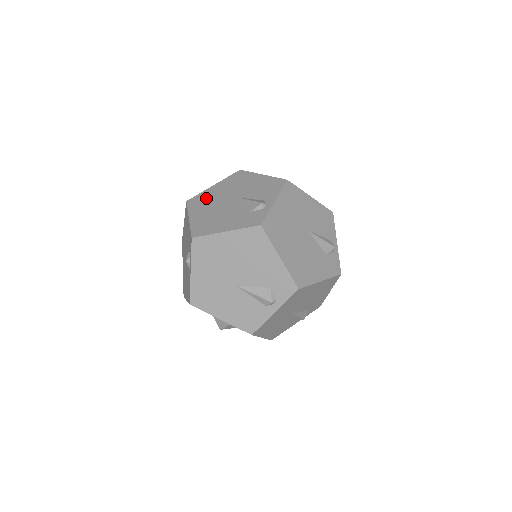
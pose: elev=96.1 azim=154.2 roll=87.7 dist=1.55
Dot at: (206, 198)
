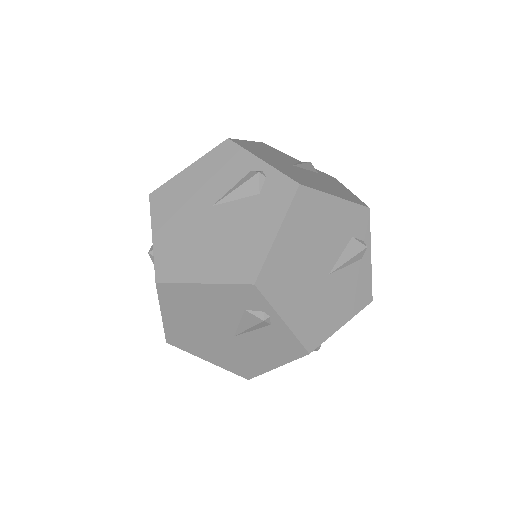
Dot at: (175, 251)
